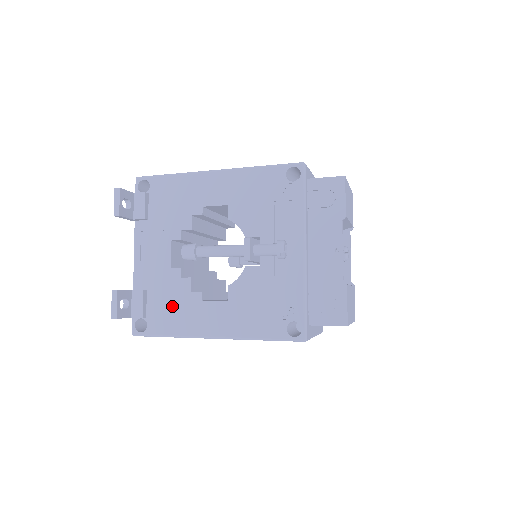
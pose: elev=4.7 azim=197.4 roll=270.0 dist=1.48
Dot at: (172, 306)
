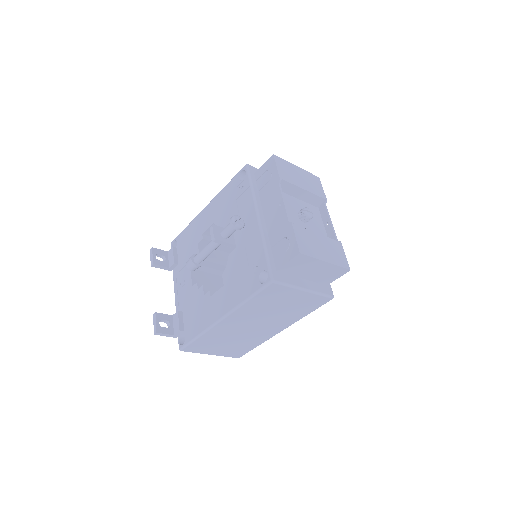
Dot at: (196, 313)
